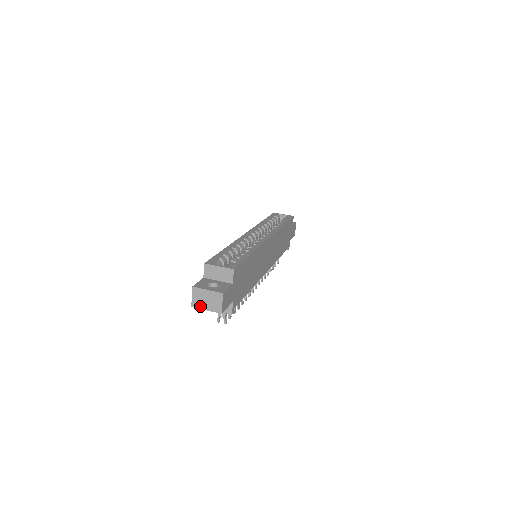
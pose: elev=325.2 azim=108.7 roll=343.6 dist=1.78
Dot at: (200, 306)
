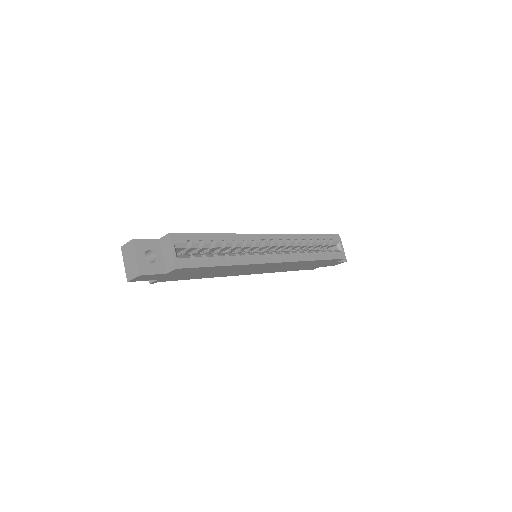
Dot at: (124, 256)
